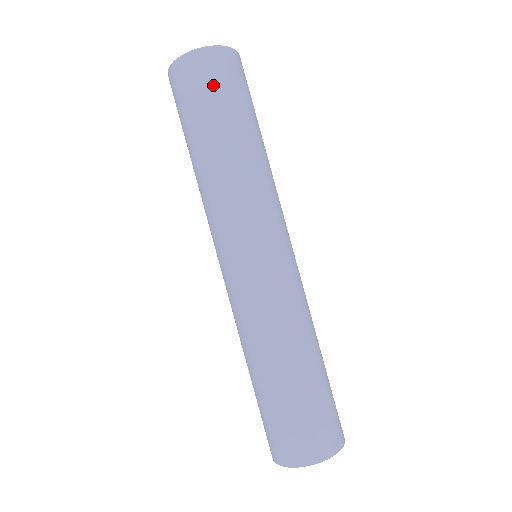
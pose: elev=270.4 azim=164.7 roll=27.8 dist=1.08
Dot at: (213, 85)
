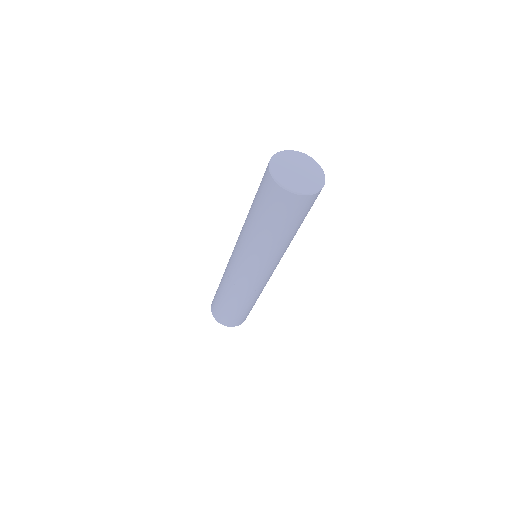
Dot at: (286, 212)
